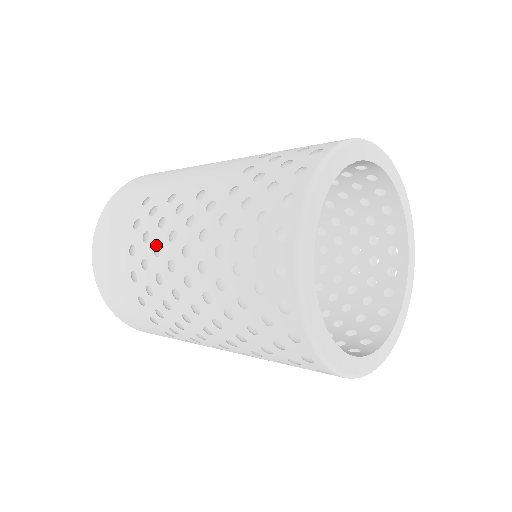
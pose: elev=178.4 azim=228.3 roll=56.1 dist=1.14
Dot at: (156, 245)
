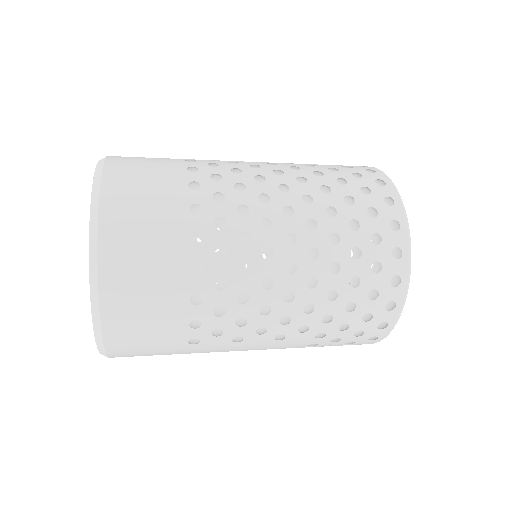
Dot at: occluded
